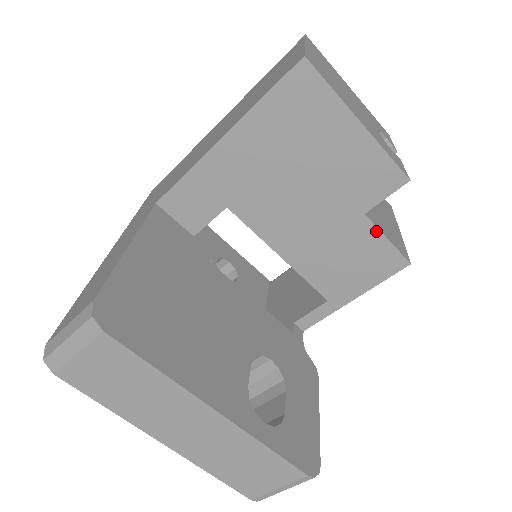
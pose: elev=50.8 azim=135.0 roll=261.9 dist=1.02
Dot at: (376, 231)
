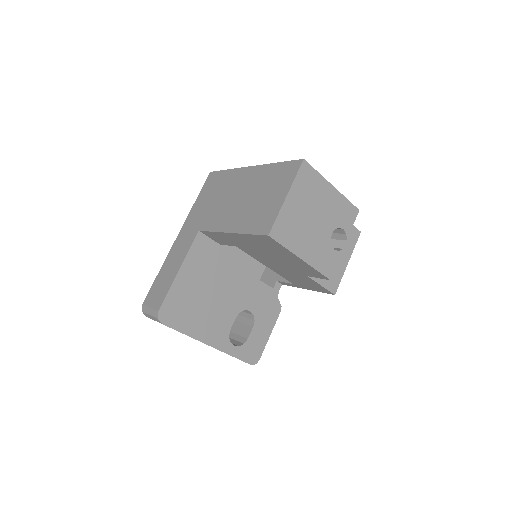
Dot at: (315, 282)
